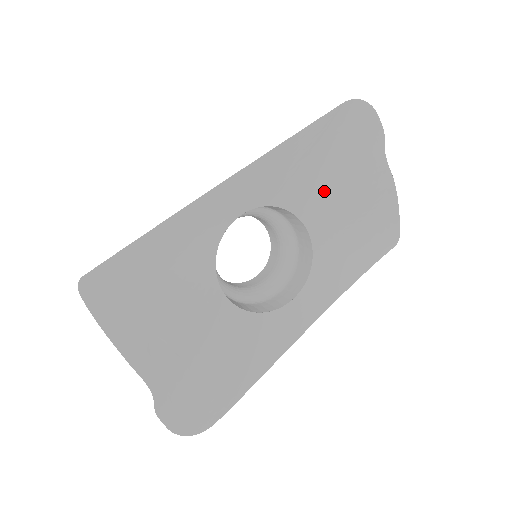
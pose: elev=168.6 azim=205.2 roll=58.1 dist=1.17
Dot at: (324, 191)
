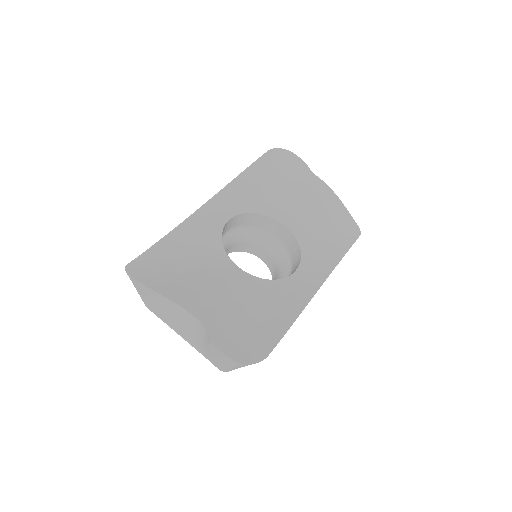
Dot at: (283, 199)
